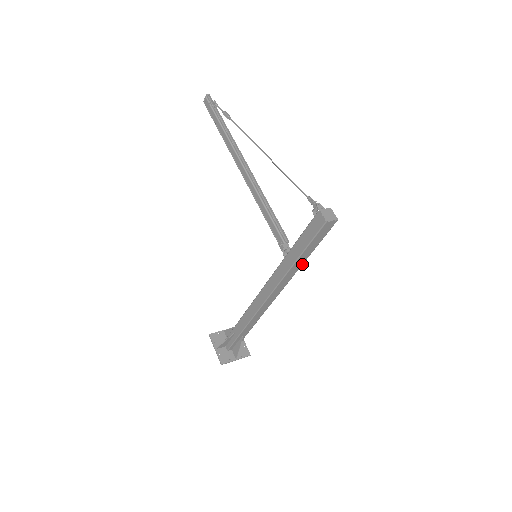
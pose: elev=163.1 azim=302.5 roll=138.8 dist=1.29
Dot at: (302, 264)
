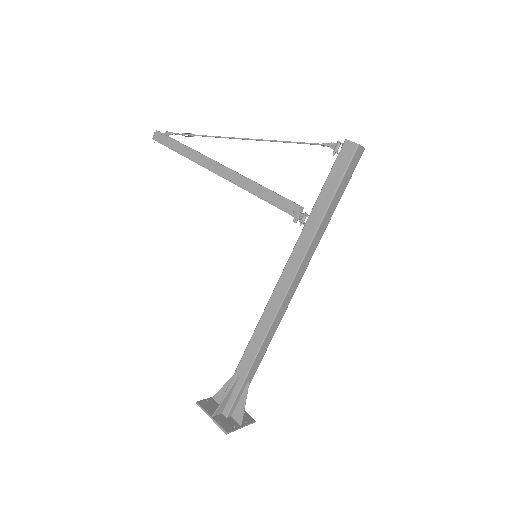
Dot at: (327, 224)
